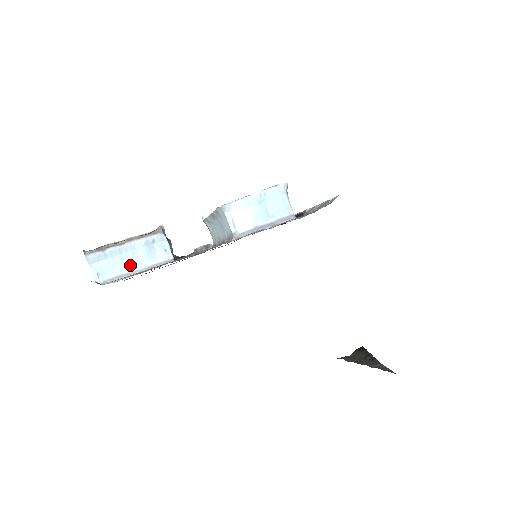
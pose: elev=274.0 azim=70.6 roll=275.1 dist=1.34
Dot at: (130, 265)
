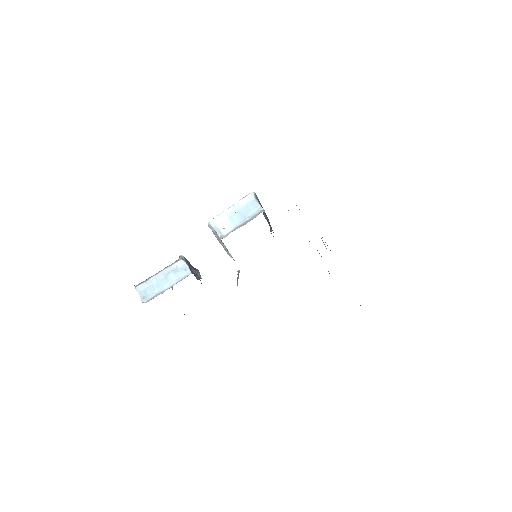
Dot at: (163, 286)
